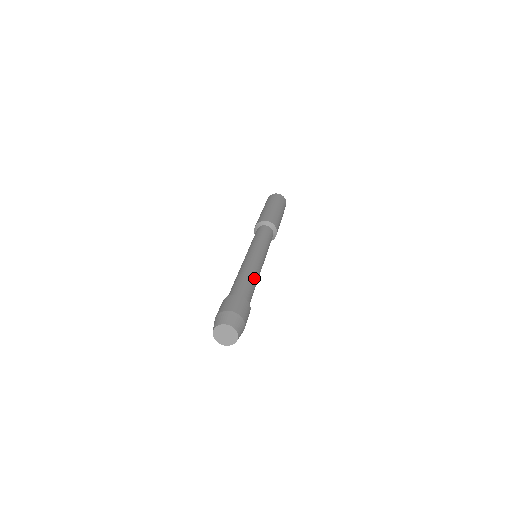
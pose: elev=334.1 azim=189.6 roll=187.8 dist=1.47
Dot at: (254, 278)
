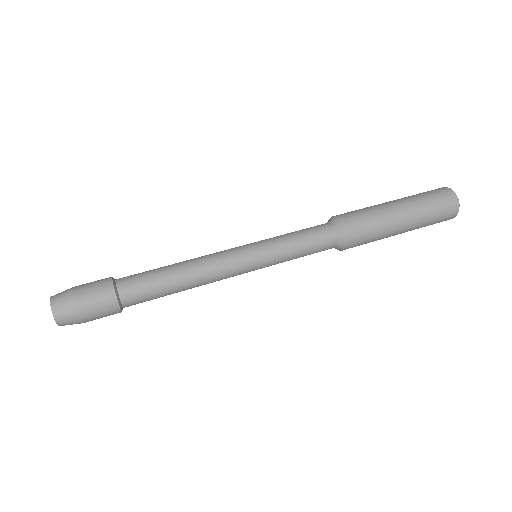
Dot at: (180, 275)
